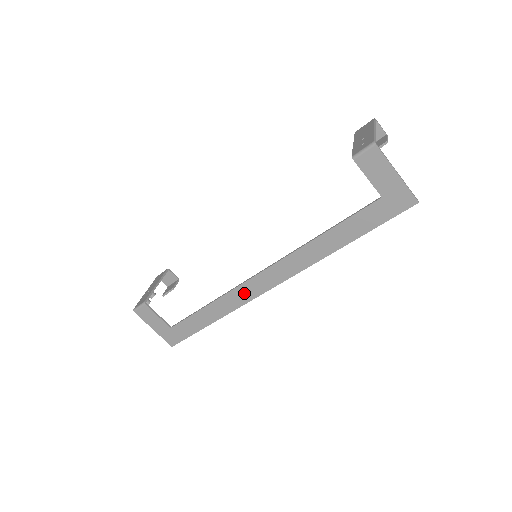
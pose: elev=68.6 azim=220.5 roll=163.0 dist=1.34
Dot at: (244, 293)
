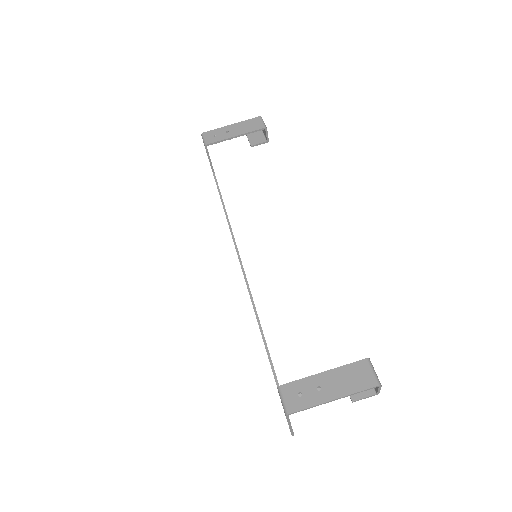
Dot at: occluded
